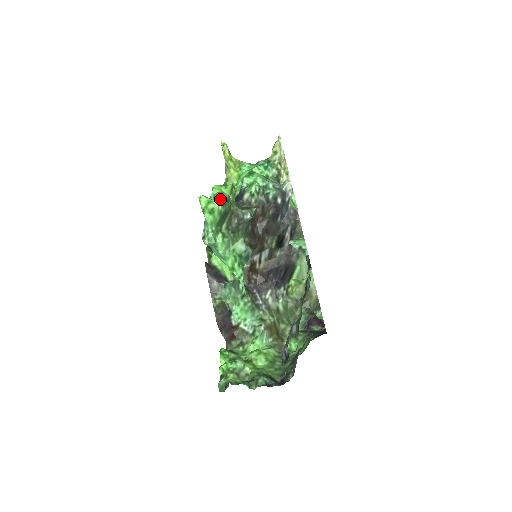
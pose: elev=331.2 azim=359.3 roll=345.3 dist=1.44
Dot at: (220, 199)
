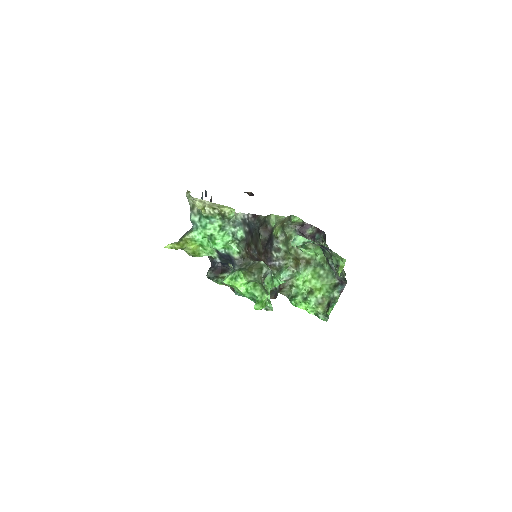
Dot at: (266, 296)
